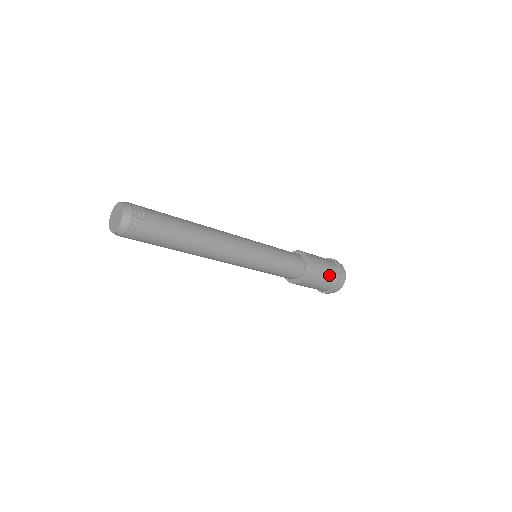
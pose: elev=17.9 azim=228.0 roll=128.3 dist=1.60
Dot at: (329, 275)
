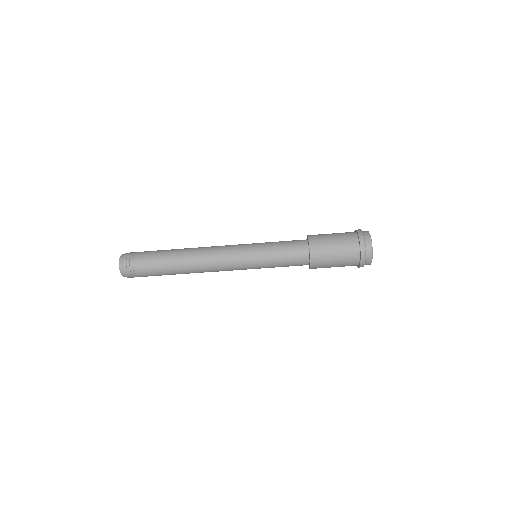
Dot at: (342, 236)
